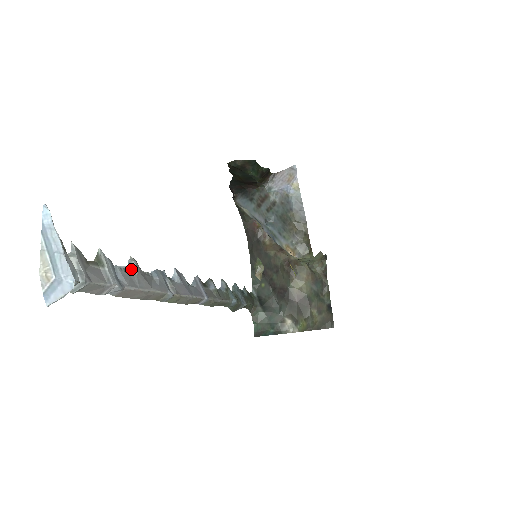
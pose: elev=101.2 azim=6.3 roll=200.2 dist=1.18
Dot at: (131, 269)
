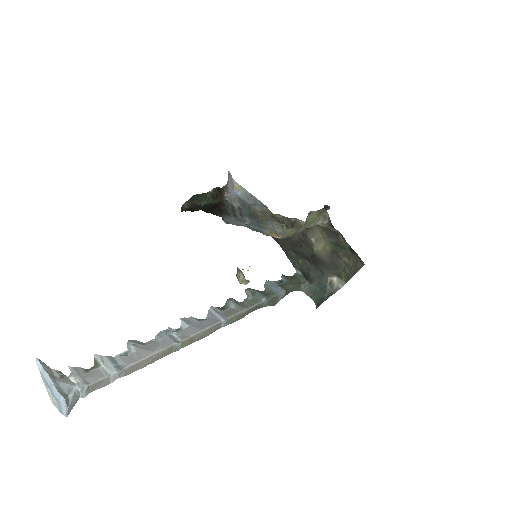
Dot at: (130, 350)
